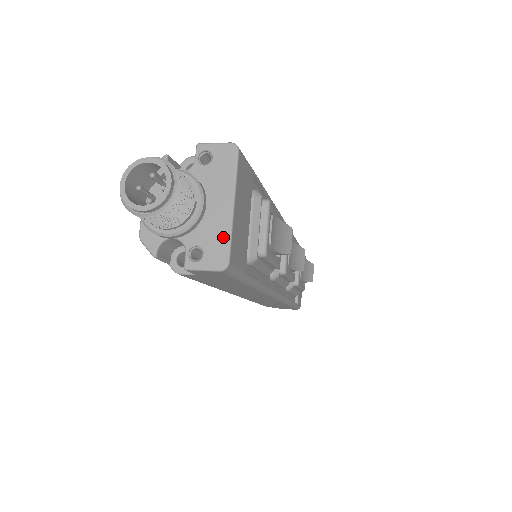
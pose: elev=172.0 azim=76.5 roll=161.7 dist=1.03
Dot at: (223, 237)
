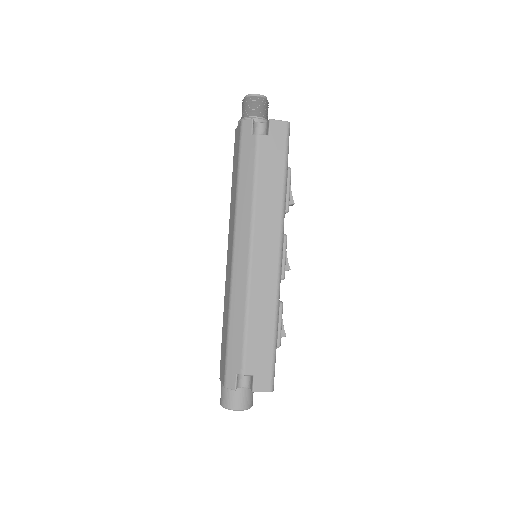
Dot at: occluded
